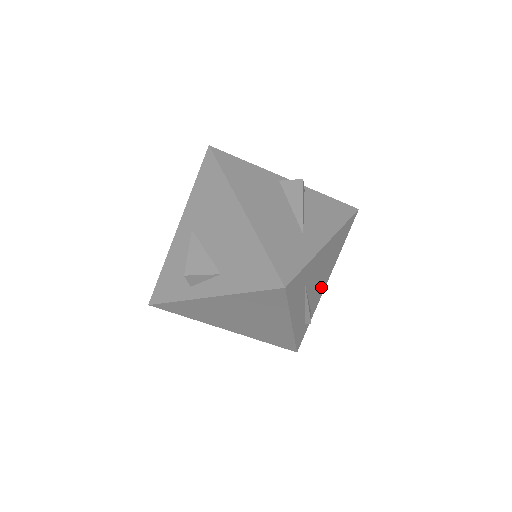
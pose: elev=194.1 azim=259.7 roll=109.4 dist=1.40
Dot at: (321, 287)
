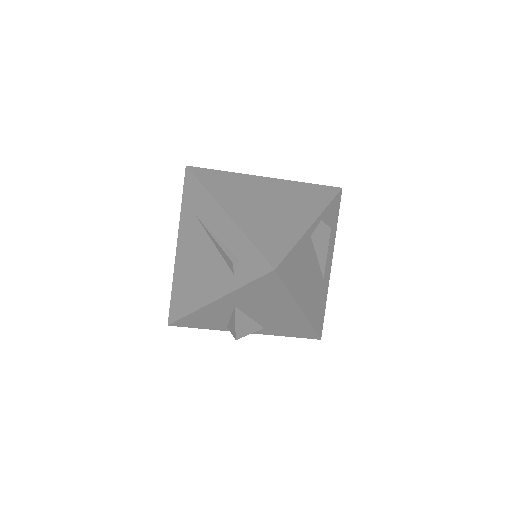
Dot at: occluded
